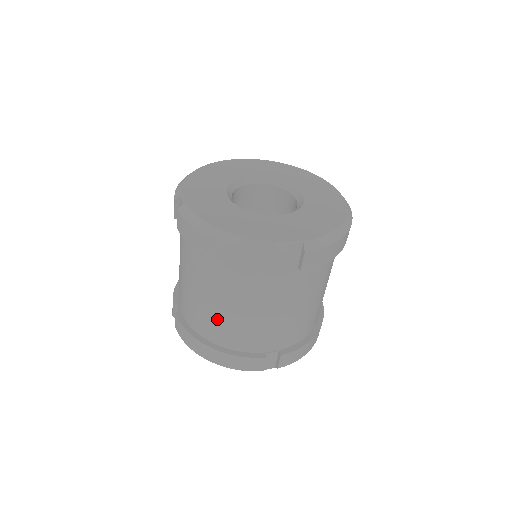
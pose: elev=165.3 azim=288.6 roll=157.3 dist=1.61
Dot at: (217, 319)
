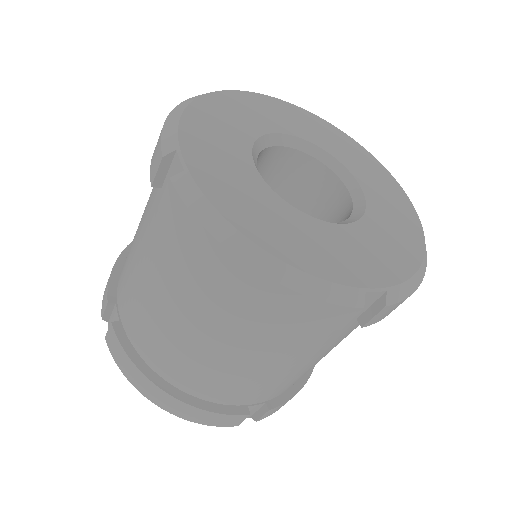
Dot at: (193, 361)
